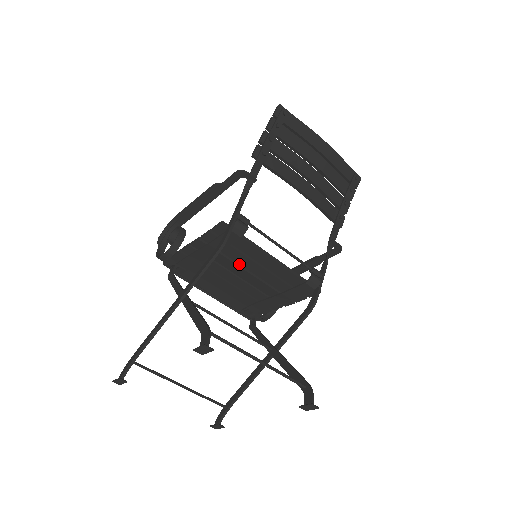
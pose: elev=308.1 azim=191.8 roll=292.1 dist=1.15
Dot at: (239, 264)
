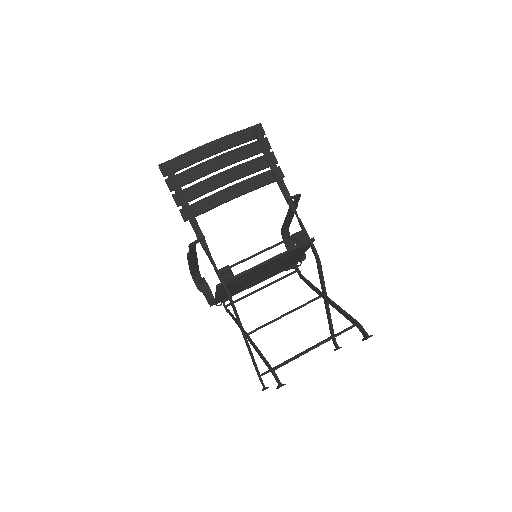
Dot at: occluded
